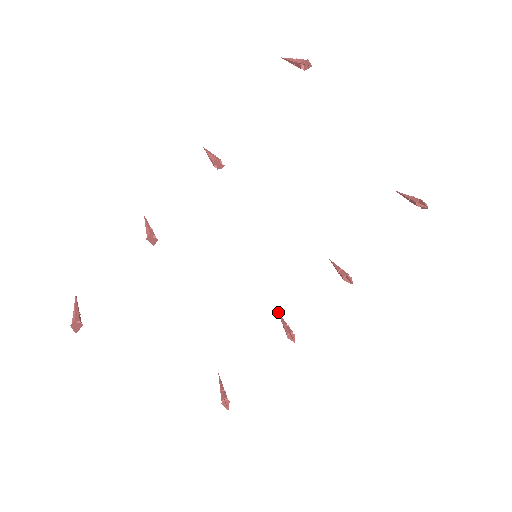
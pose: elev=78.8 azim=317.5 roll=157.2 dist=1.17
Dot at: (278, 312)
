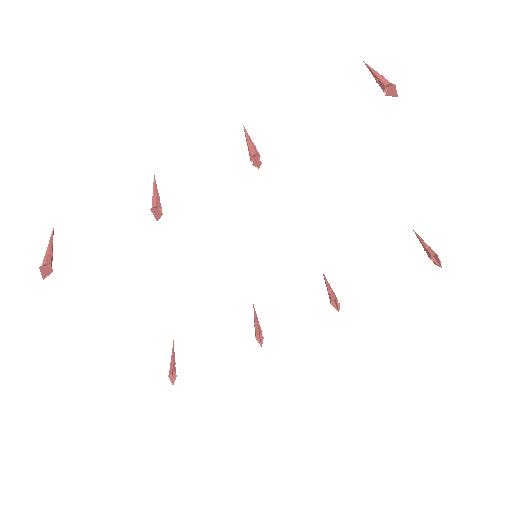
Dot at: (253, 304)
